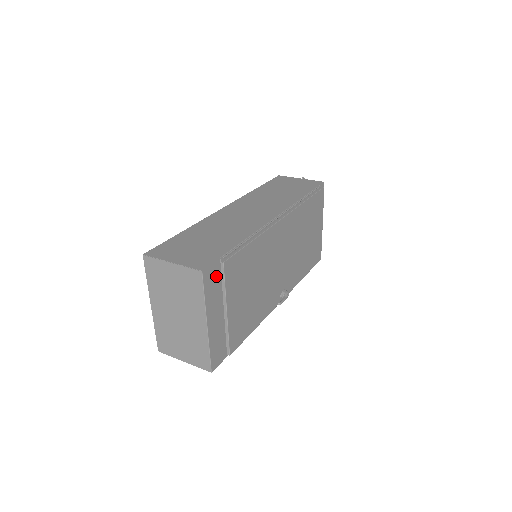
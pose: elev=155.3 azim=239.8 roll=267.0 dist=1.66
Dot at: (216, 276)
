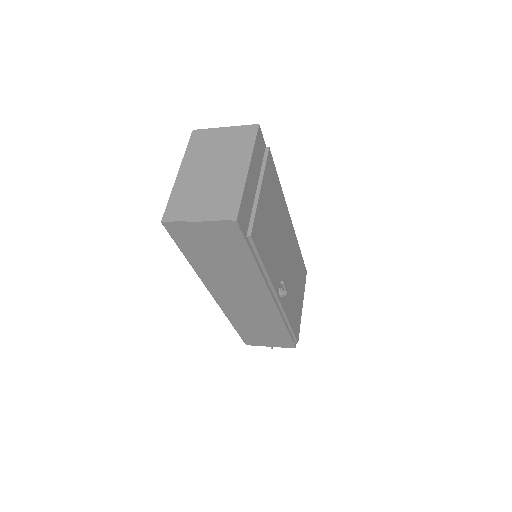
Dot at: (261, 151)
